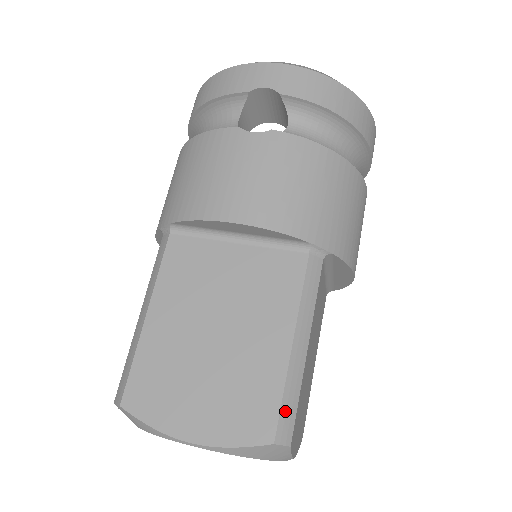
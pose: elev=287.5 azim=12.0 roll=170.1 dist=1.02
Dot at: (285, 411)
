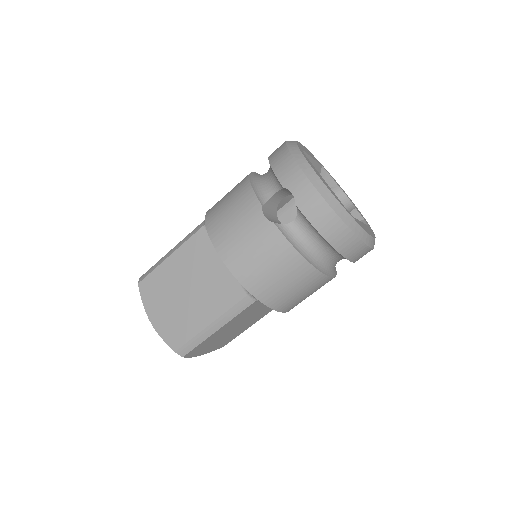
Dot at: (188, 345)
